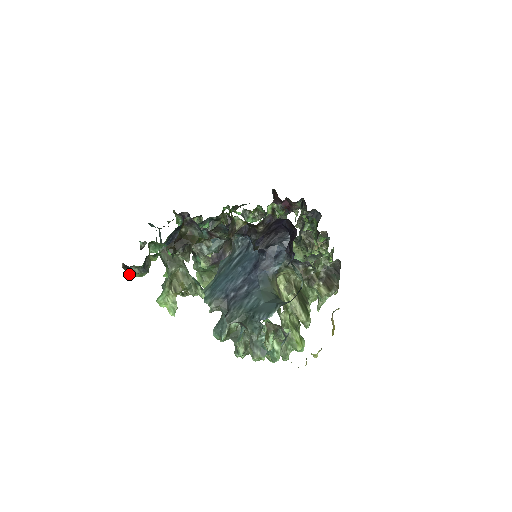
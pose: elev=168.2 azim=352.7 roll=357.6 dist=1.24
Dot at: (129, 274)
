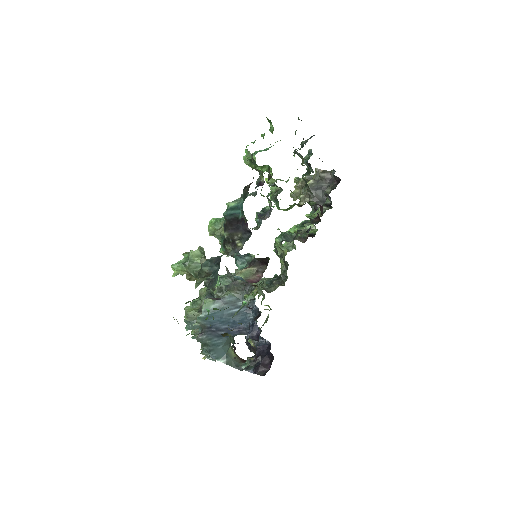
Dot at: occluded
